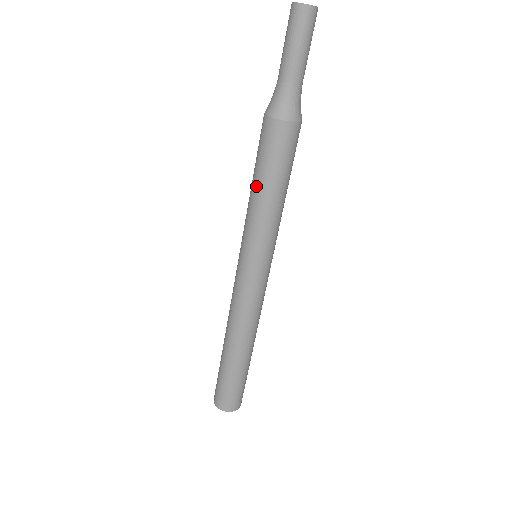
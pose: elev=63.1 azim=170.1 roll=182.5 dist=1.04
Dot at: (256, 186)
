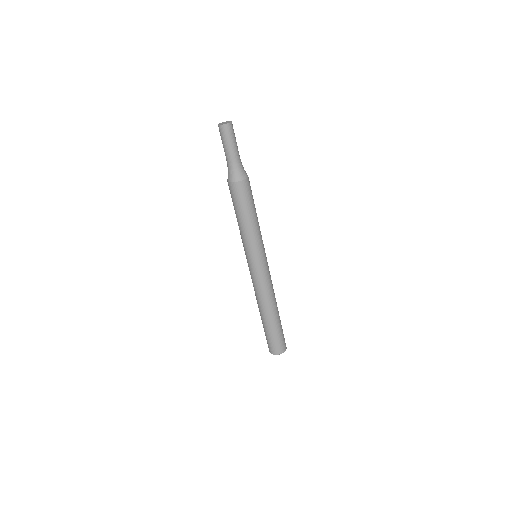
Dot at: (242, 219)
